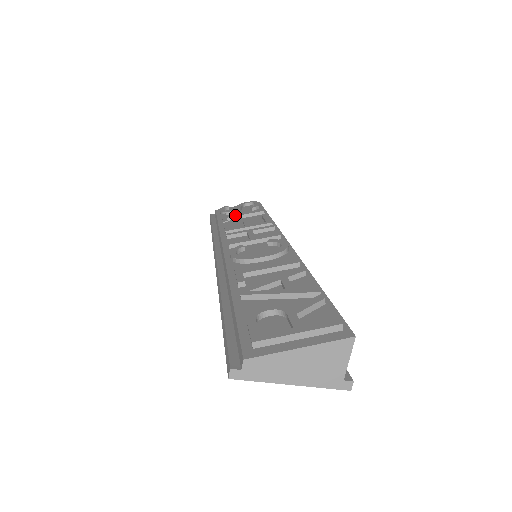
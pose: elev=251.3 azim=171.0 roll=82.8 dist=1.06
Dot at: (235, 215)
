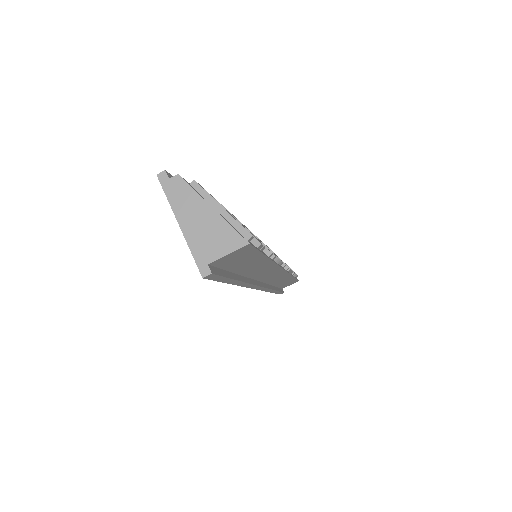
Dot at: occluded
